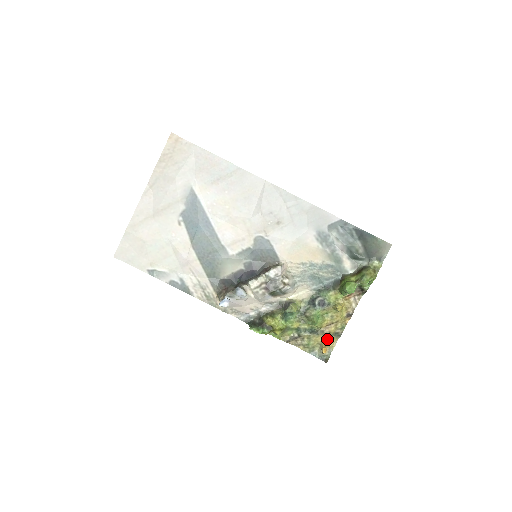
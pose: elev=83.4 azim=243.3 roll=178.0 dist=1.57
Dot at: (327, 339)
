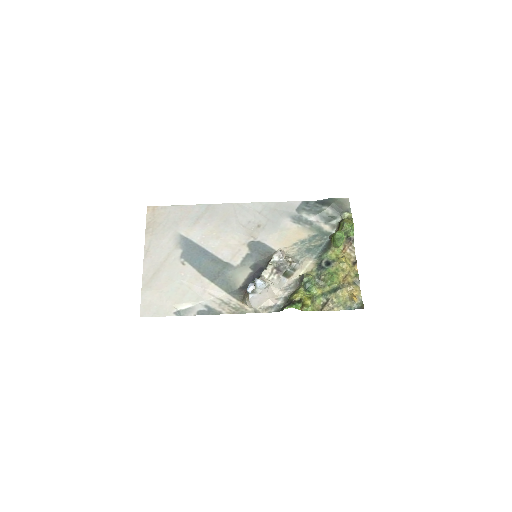
Dot at: (351, 290)
